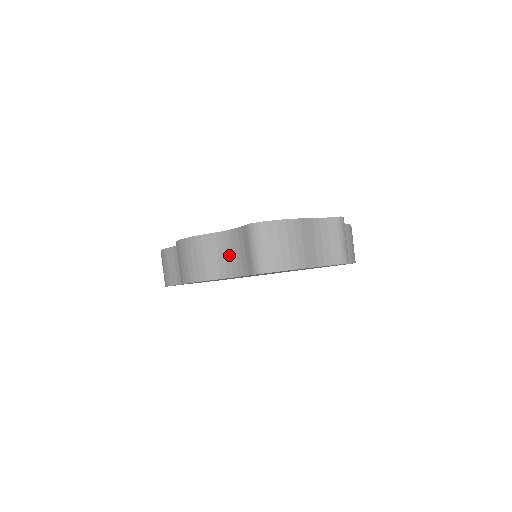
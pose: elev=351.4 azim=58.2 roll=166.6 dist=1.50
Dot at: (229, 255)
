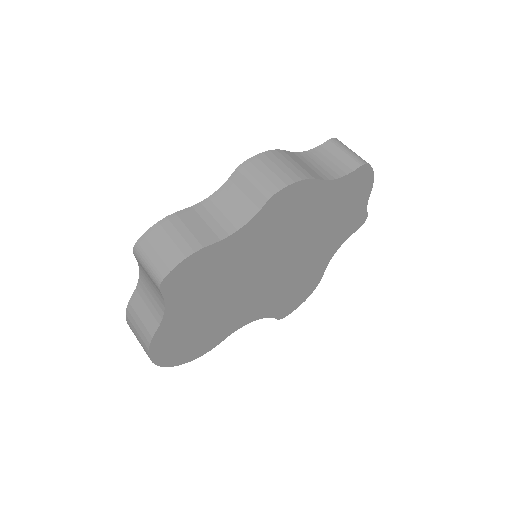
Dot at: (318, 166)
